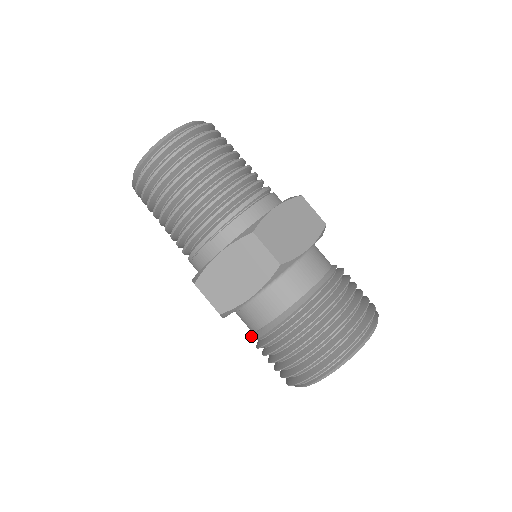
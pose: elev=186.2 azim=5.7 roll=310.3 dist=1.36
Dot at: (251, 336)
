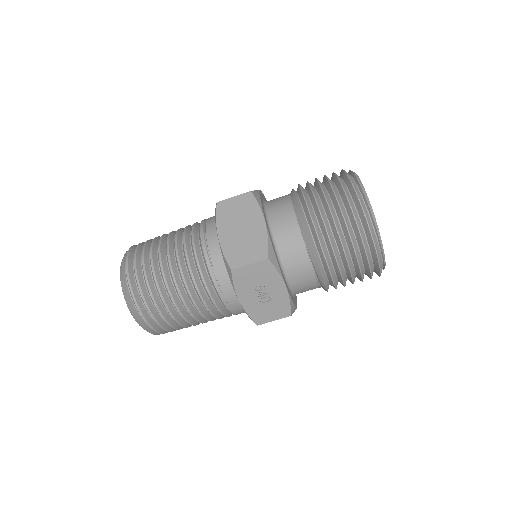
Dot at: (316, 272)
